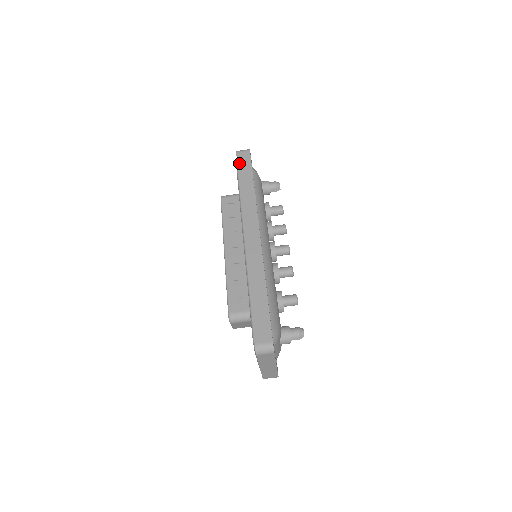
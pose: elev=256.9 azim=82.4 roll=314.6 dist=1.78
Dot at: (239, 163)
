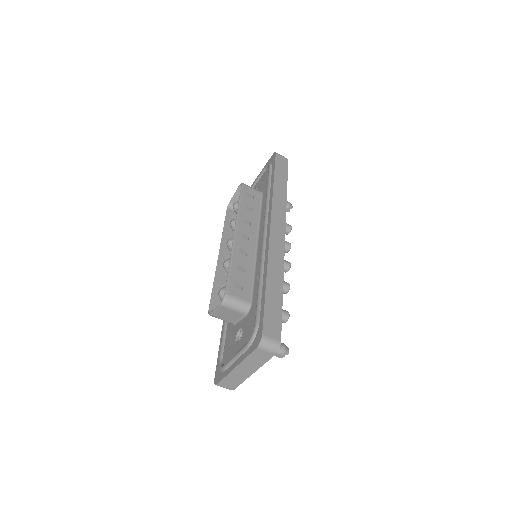
Dot at: (277, 163)
